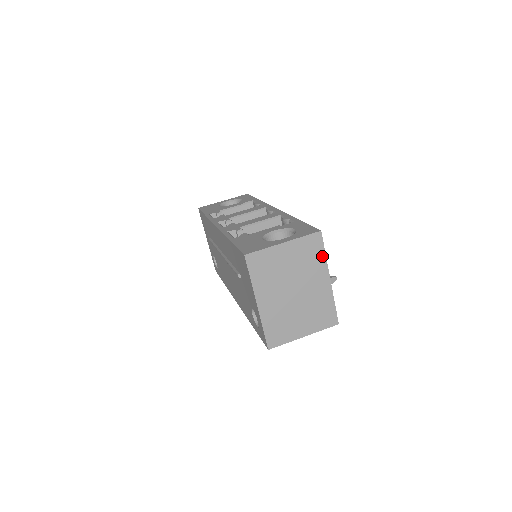
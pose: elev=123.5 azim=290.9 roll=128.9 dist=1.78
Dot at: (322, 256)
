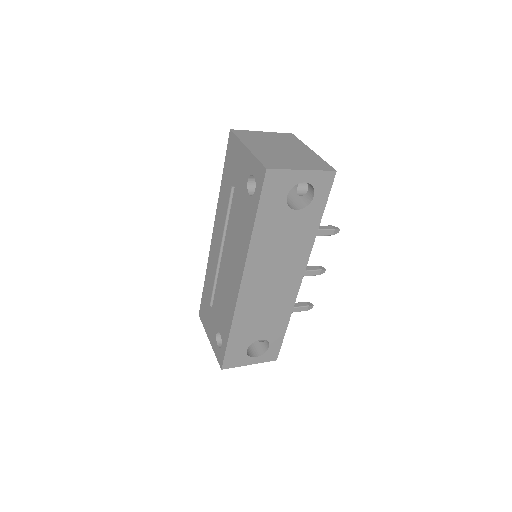
Dot at: (299, 142)
